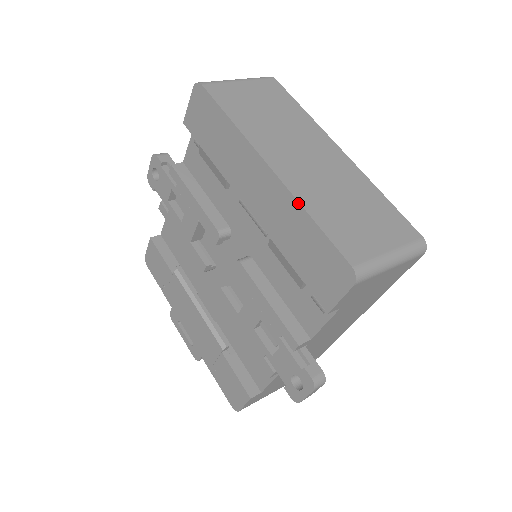
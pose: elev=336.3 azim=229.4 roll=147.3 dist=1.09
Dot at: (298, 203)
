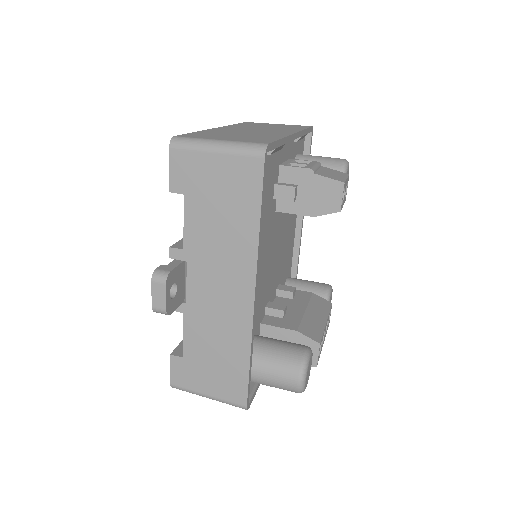
Dot at: occluded
